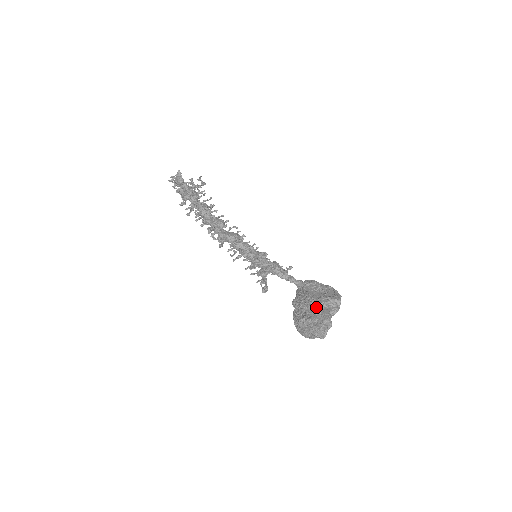
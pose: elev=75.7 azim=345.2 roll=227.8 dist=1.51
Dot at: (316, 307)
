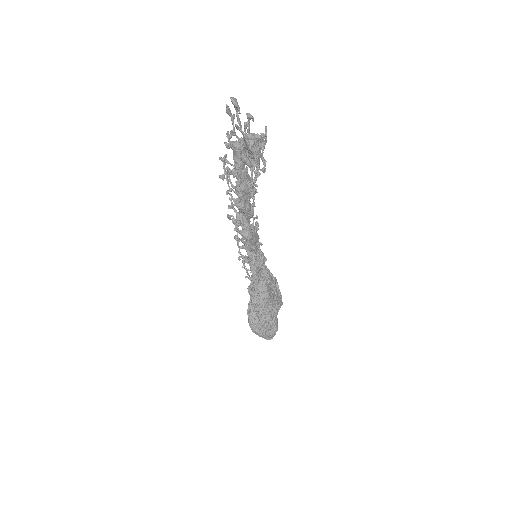
Dot at: (272, 315)
